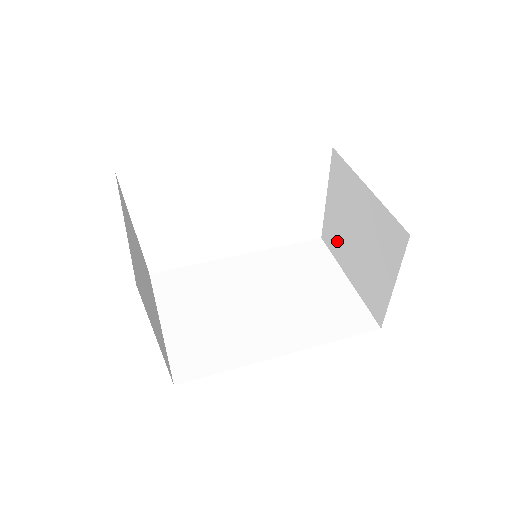
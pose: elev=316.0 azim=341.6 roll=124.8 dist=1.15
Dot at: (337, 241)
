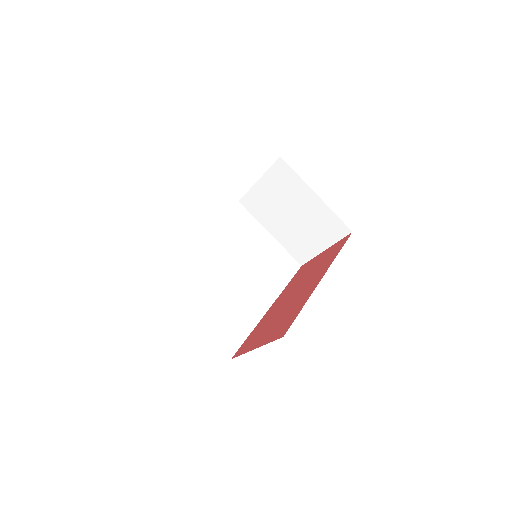
Dot at: (263, 210)
